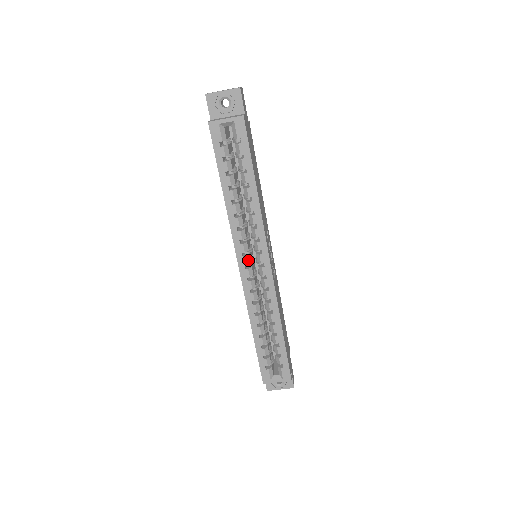
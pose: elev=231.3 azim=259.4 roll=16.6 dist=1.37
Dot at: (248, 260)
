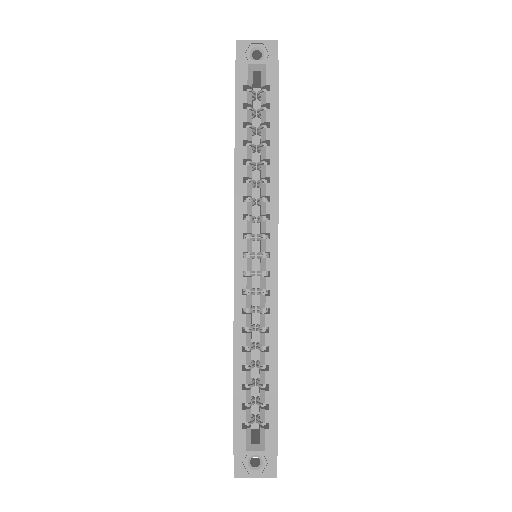
Dot at: (249, 246)
